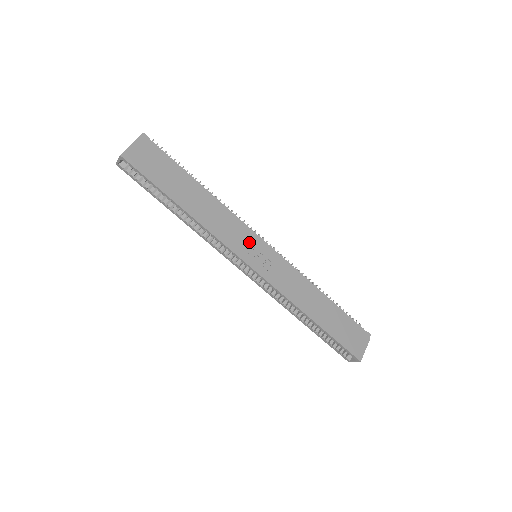
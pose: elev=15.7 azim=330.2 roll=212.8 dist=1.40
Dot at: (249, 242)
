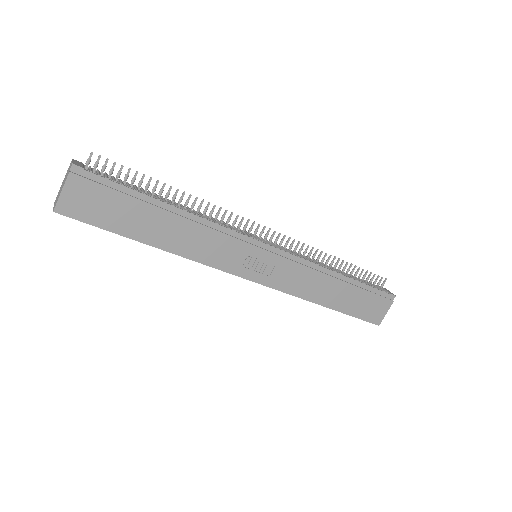
Dot at: (244, 253)
